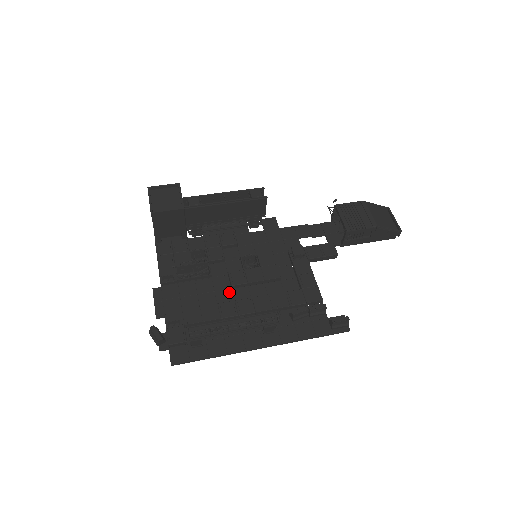
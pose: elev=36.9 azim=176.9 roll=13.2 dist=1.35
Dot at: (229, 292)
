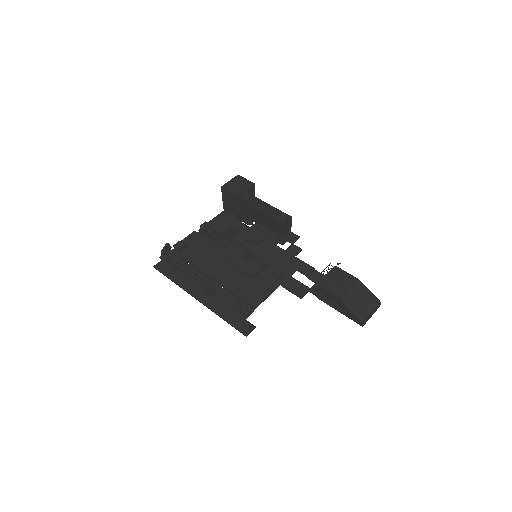
Dot at: (221, 261)
